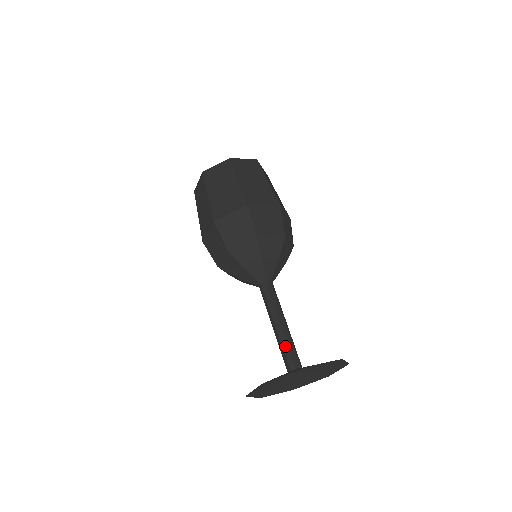
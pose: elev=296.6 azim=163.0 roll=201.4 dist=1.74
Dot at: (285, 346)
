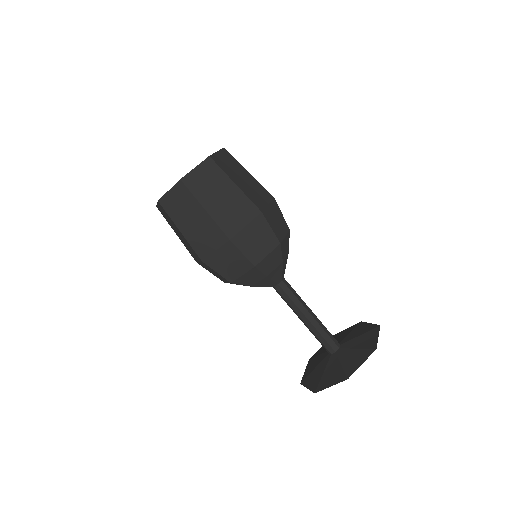
Dot at: (323, 333)
